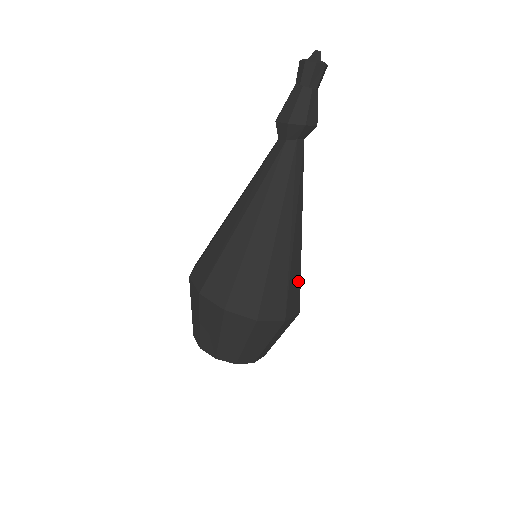
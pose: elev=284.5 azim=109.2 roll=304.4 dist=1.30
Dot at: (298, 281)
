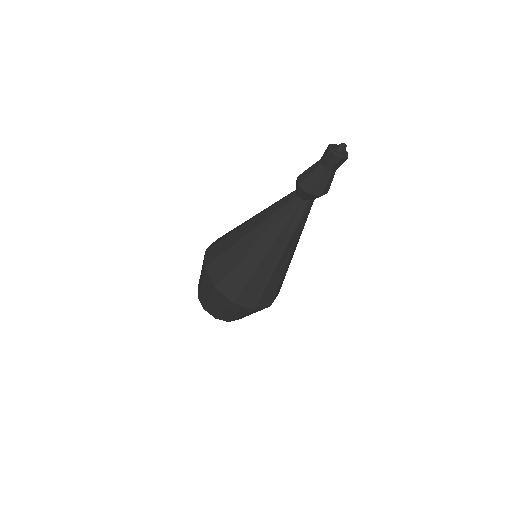
Dot at: (284, 278)
